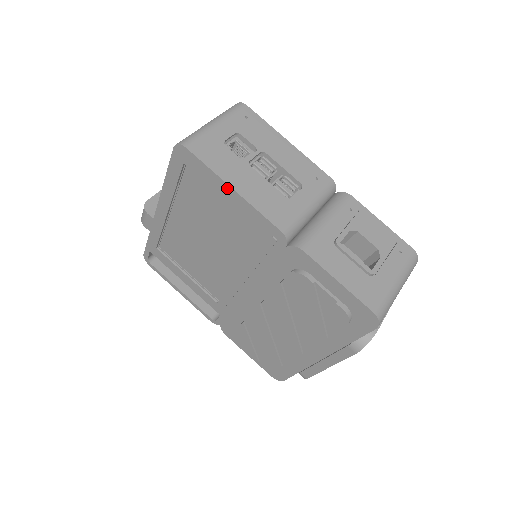
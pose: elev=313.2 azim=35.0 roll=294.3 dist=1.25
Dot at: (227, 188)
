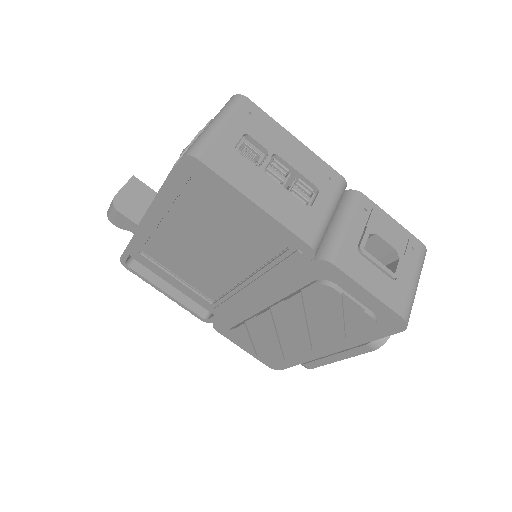
Dot at: (248, 203)
